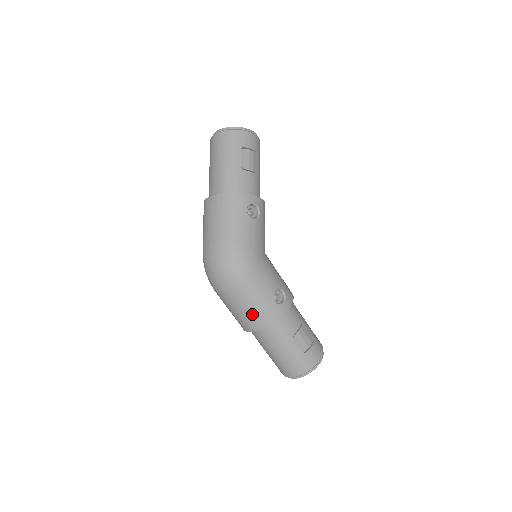
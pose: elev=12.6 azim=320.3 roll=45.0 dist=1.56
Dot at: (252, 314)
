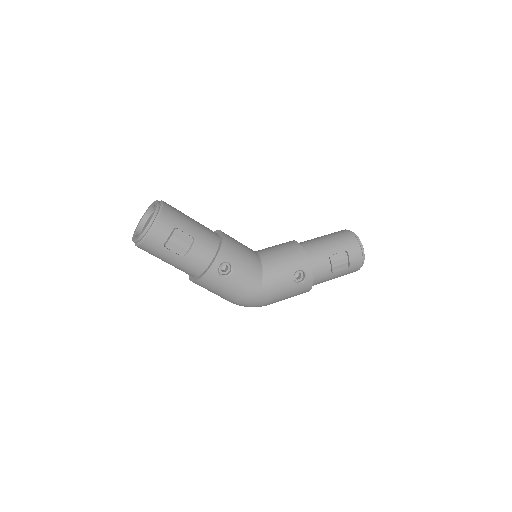
Dot at: occluded
